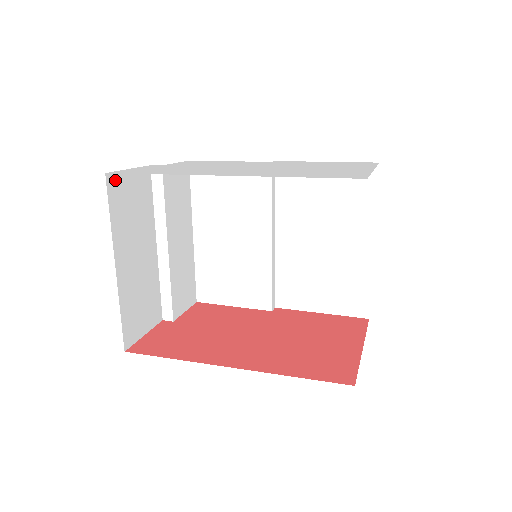
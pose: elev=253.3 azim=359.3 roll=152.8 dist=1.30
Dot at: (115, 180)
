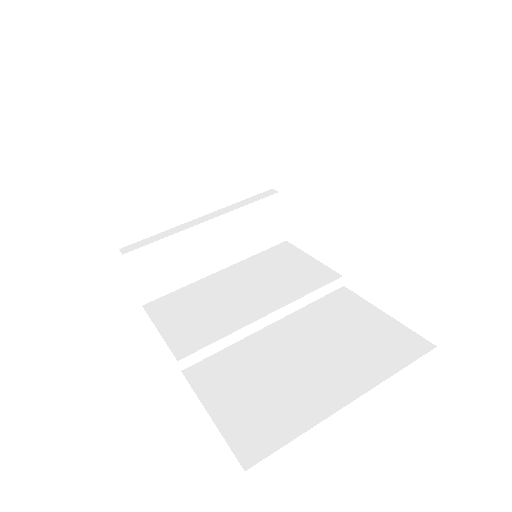
Dot at: (257, 135)
